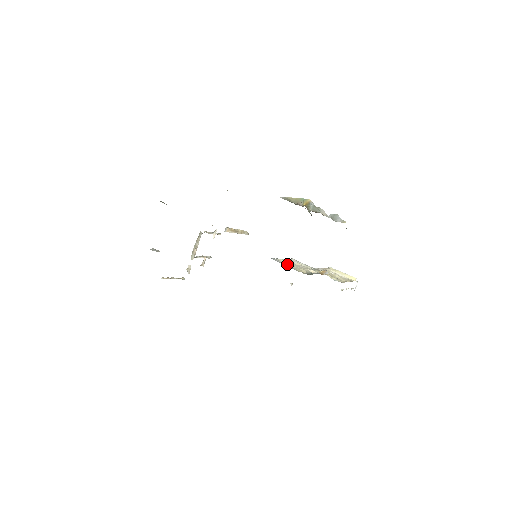
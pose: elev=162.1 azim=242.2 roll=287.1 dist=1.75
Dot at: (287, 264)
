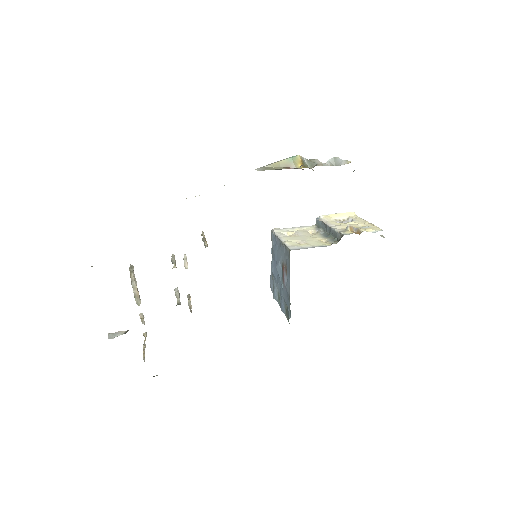
Dot at: (305, 244)
